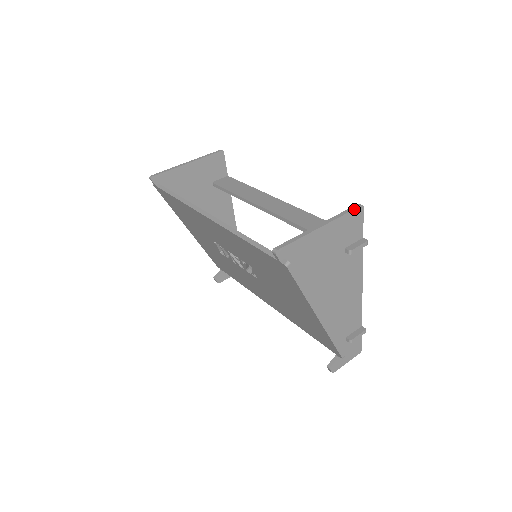
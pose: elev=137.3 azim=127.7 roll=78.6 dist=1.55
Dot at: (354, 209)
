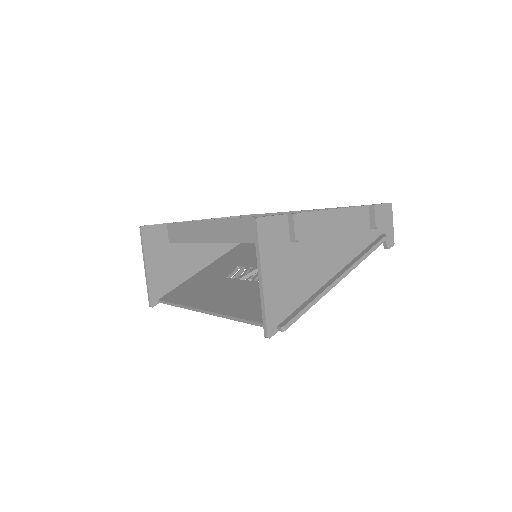
Dot at: (257, 232)
